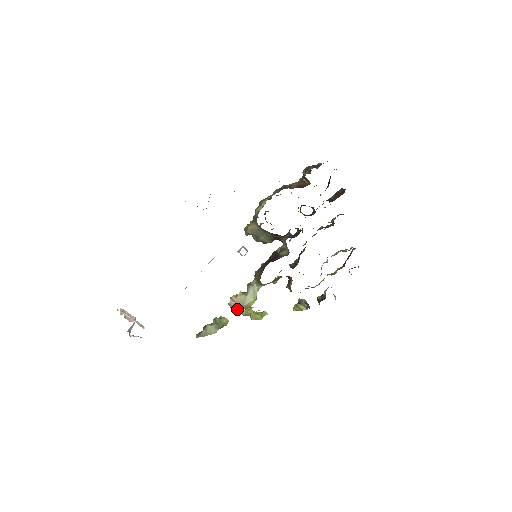
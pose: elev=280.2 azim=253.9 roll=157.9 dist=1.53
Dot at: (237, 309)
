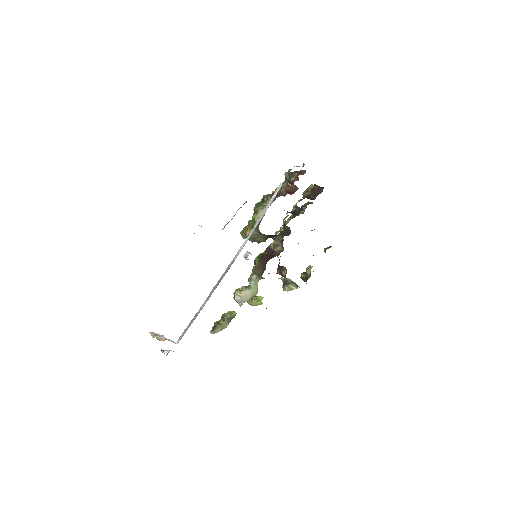
Dot at: (244, 302)
